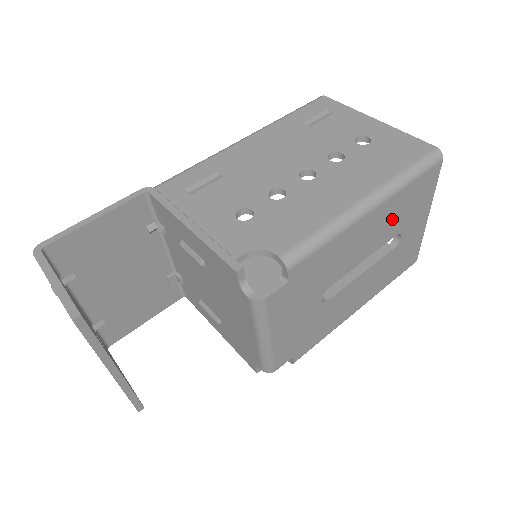
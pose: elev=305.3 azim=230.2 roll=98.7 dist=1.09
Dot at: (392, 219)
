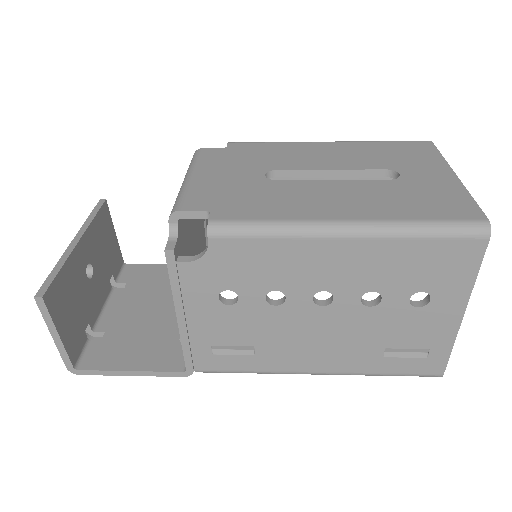
Dot at: (367, 156)
